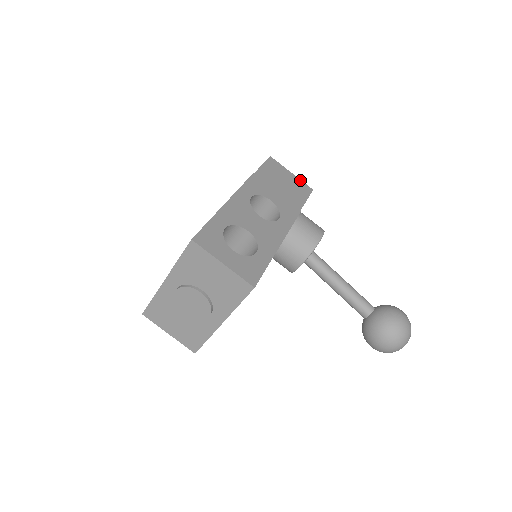
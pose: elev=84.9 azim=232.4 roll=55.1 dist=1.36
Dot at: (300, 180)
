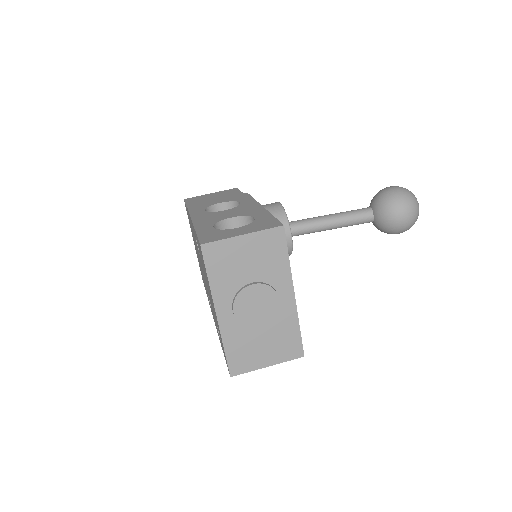
Dot at: (222, 191)
